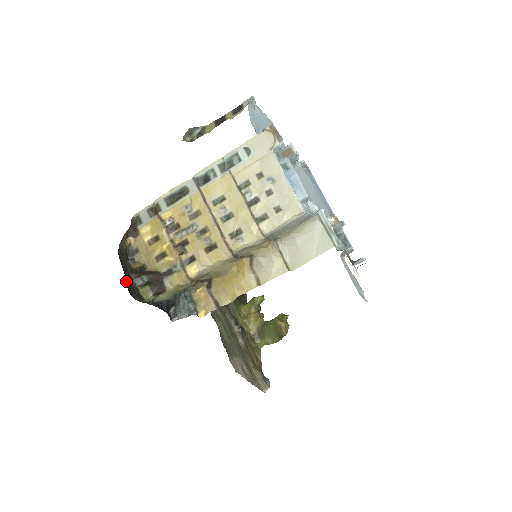
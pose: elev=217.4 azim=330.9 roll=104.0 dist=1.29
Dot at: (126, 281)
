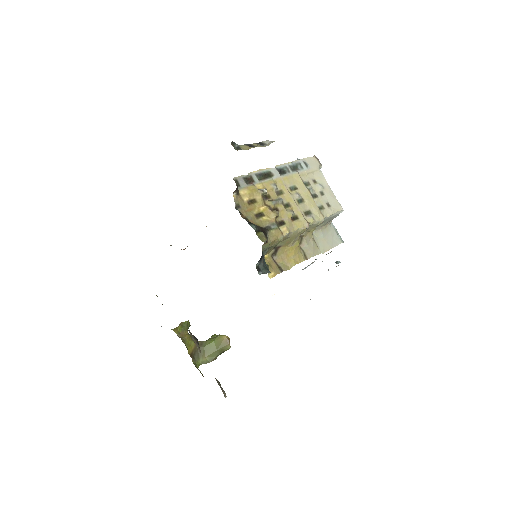
Dot at: occluded
